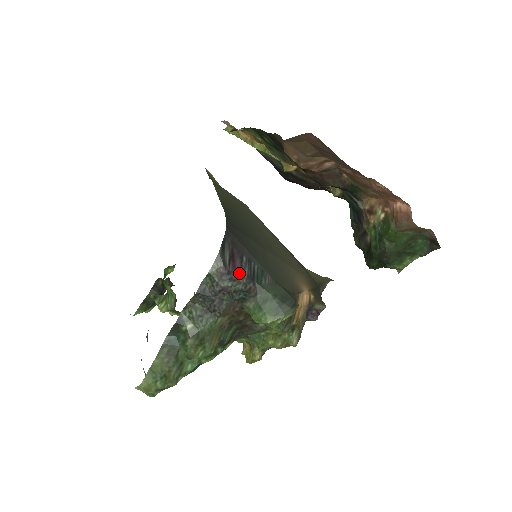
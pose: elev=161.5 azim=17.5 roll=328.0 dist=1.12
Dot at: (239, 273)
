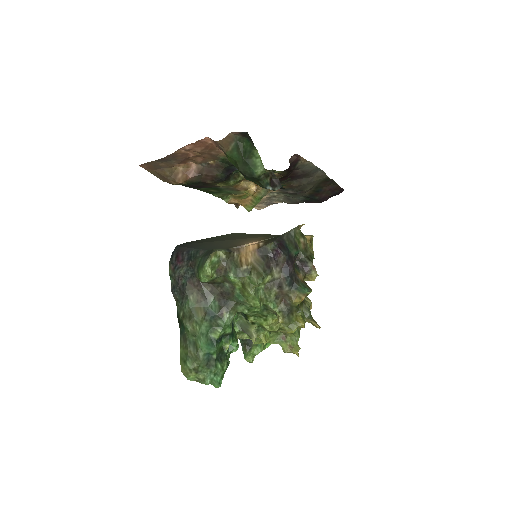
Dot at: (181, 262)
